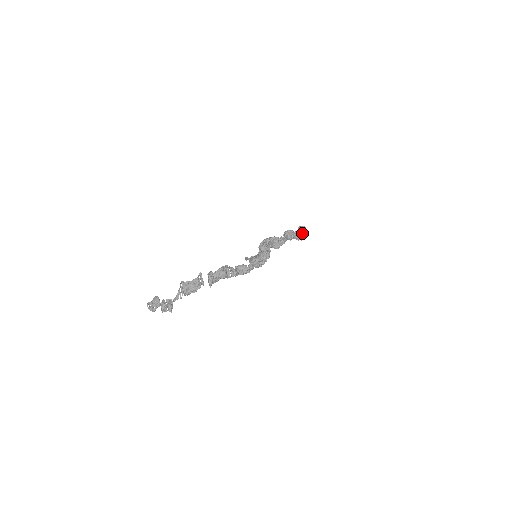
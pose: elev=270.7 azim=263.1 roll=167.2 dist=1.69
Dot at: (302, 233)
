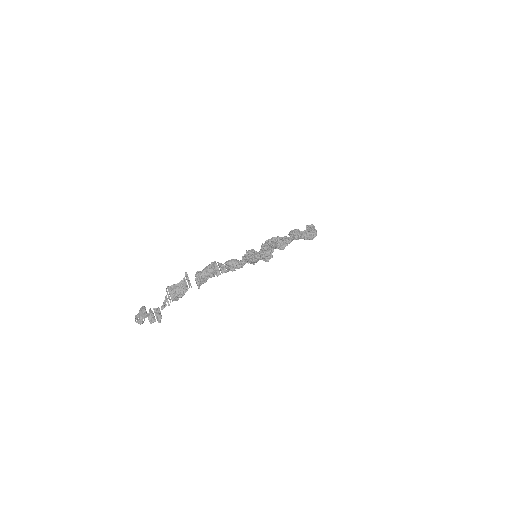
Dot at: (310, 232)
